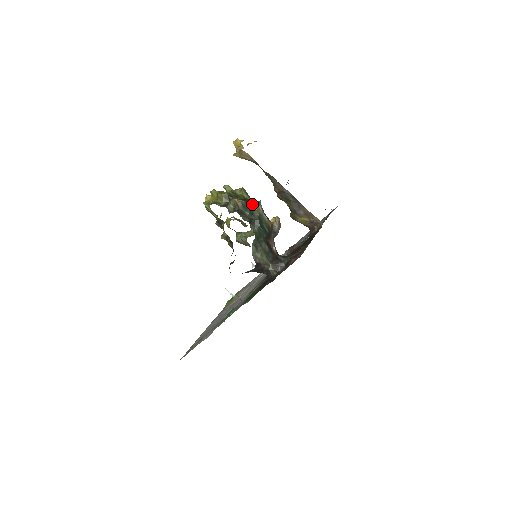
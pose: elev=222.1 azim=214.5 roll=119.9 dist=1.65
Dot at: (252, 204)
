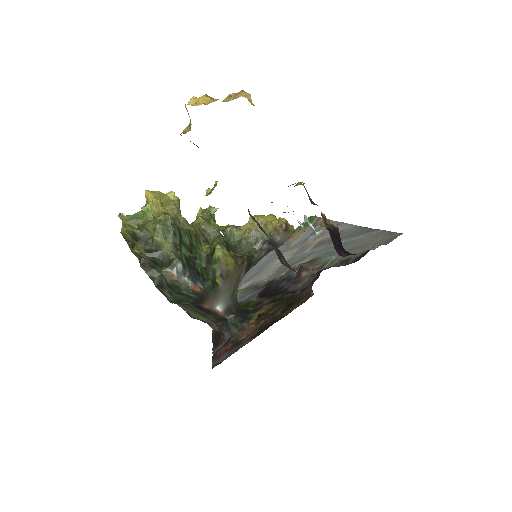
Dot at: (163, 261)
